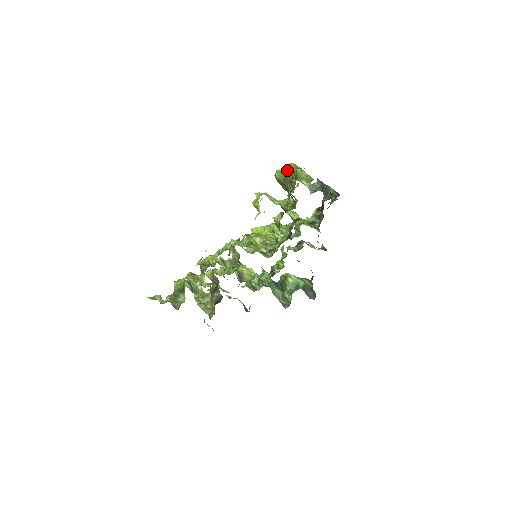
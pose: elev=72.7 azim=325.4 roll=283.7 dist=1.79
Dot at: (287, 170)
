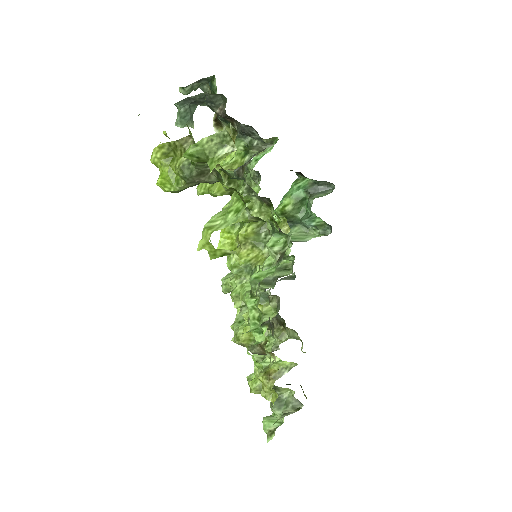
Dot at: (166, 166)
